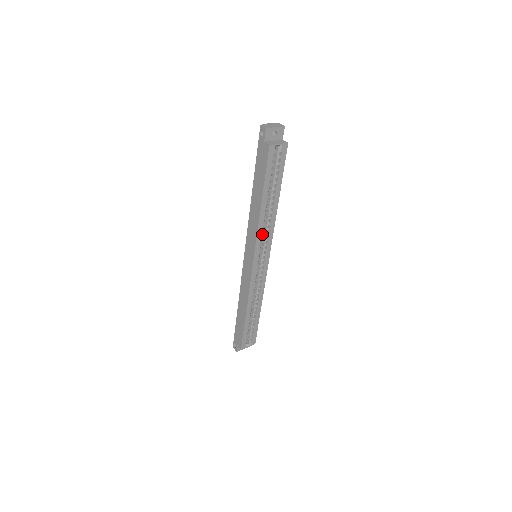
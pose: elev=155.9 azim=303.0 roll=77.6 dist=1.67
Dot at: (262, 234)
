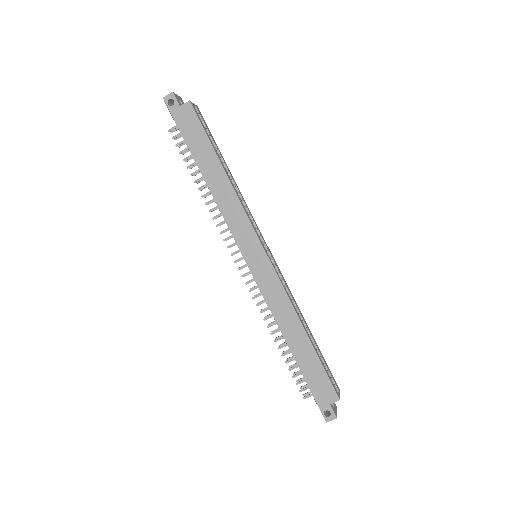
Dot at: occluded
